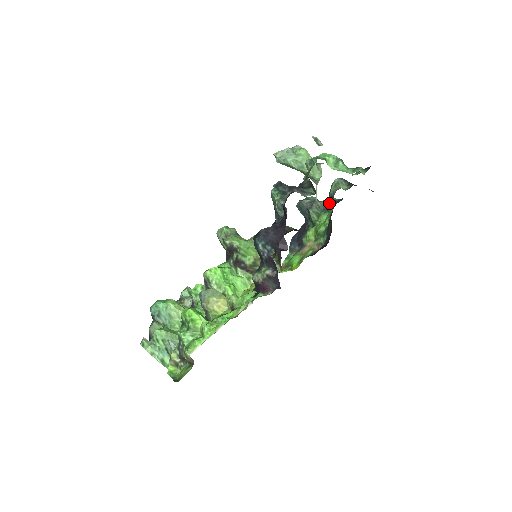
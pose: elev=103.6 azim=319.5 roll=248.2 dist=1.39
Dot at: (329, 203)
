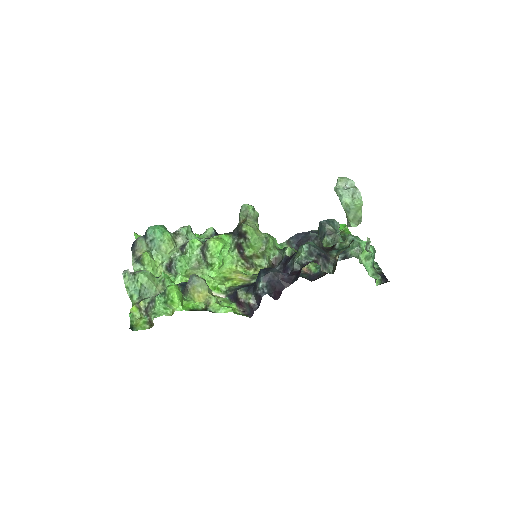
Dot at: (341, 259)
